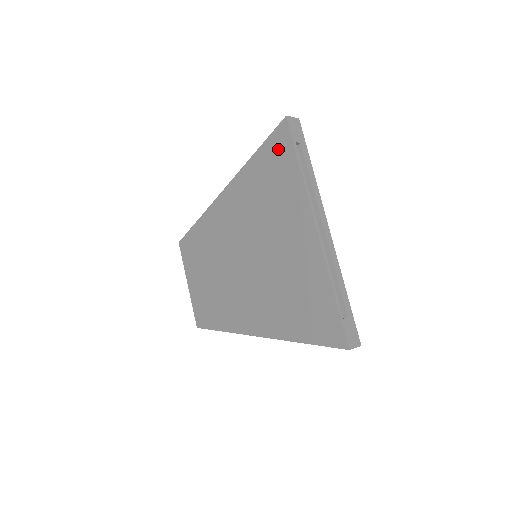
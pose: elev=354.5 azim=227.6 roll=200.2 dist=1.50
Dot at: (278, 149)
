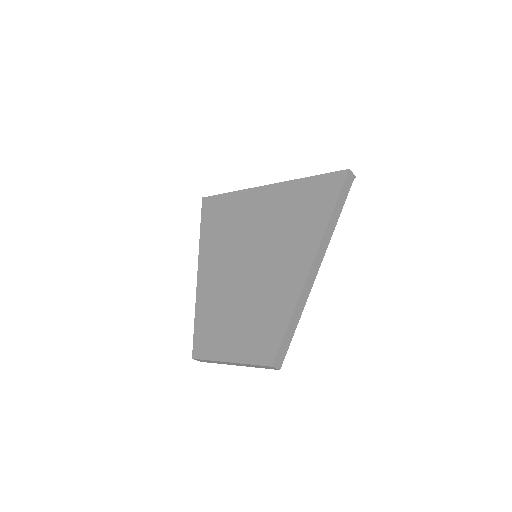
Dot at: (212, 208)
